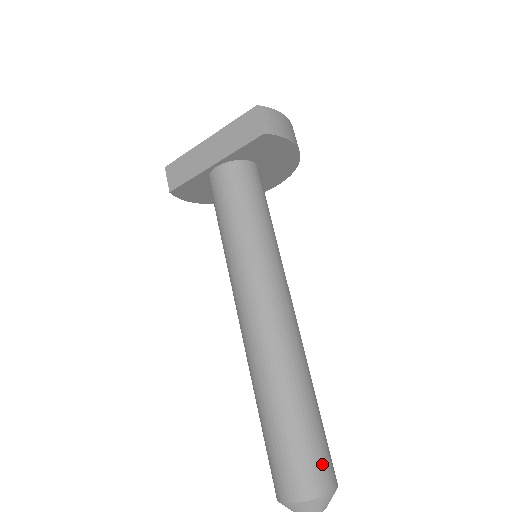
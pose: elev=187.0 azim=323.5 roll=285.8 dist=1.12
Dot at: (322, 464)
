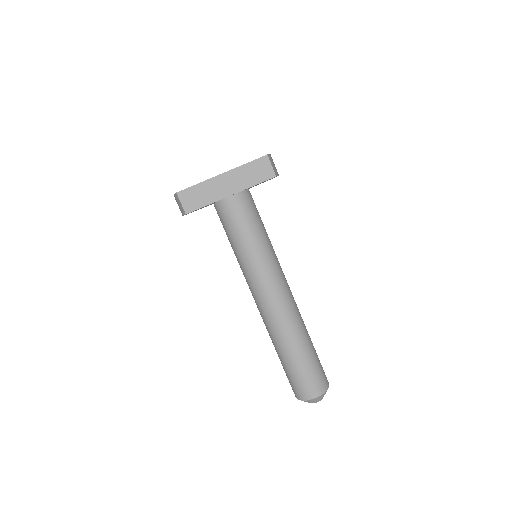
Dot at: (324, 372)
